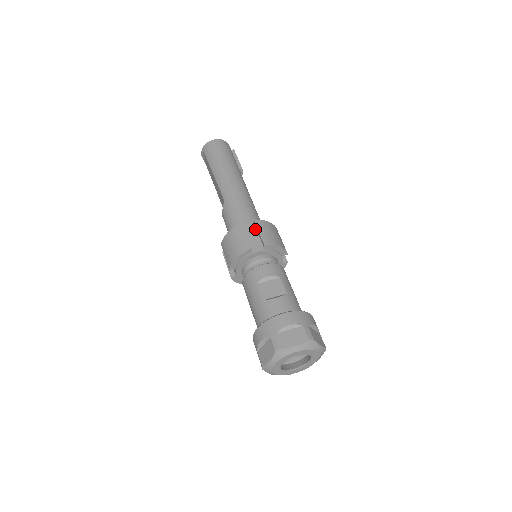
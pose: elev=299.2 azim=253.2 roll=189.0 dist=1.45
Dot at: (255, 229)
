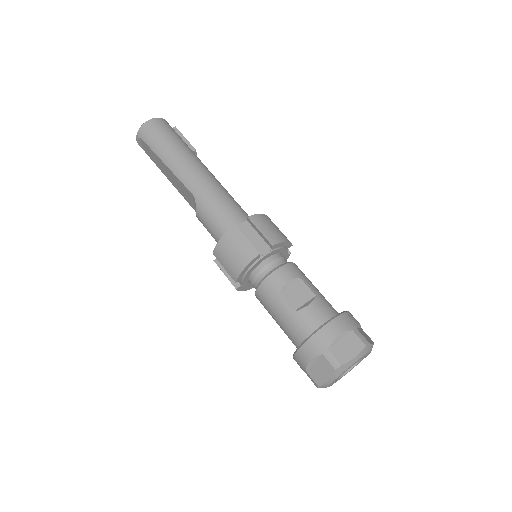
Dot at: (251, 227)
